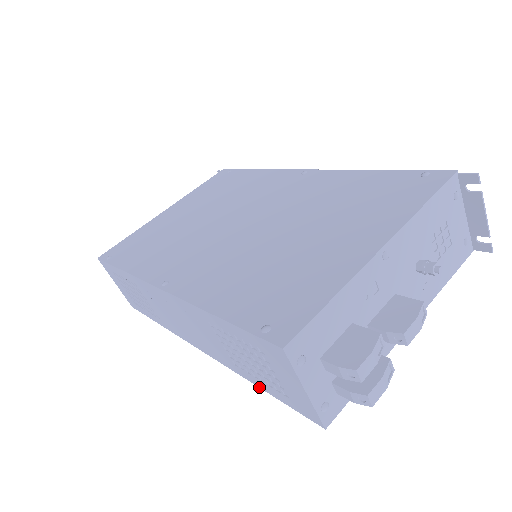
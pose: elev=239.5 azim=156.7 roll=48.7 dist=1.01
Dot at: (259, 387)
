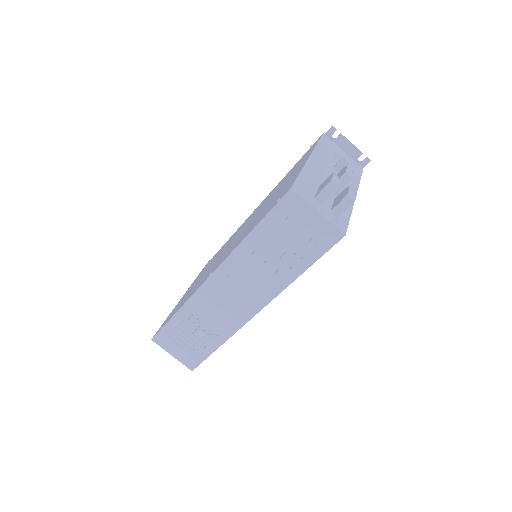
Dot at: (302, 273)
